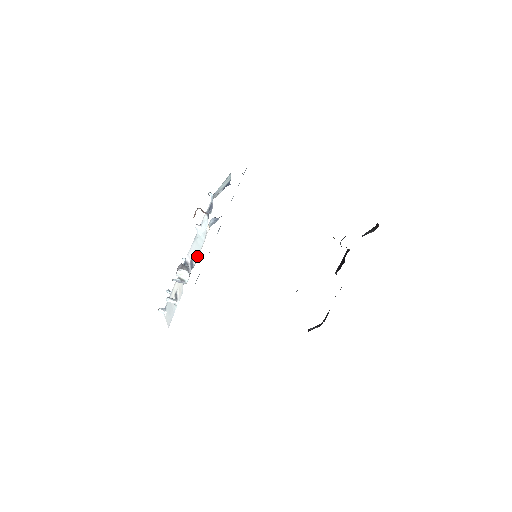
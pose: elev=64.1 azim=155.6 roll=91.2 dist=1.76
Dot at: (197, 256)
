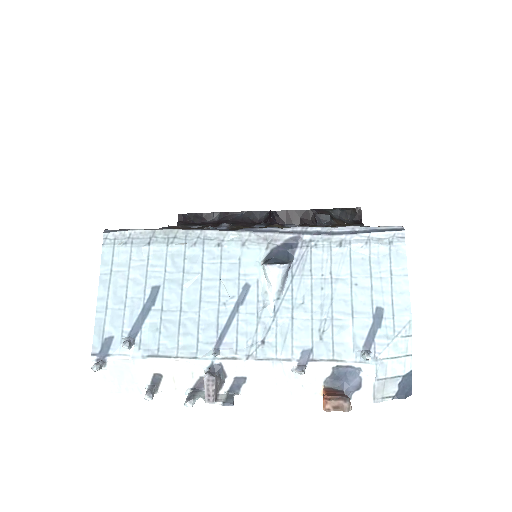
Dot at: (260, 392)
